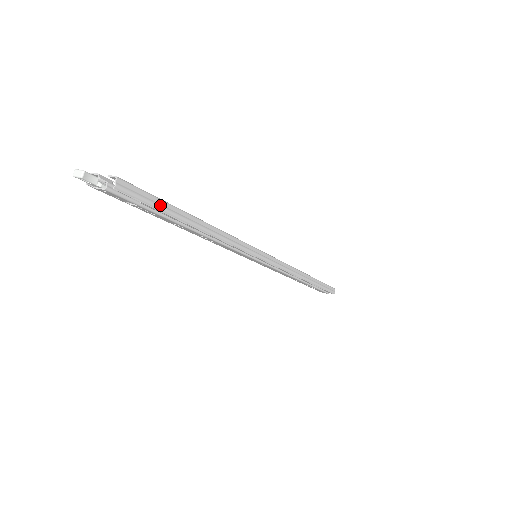
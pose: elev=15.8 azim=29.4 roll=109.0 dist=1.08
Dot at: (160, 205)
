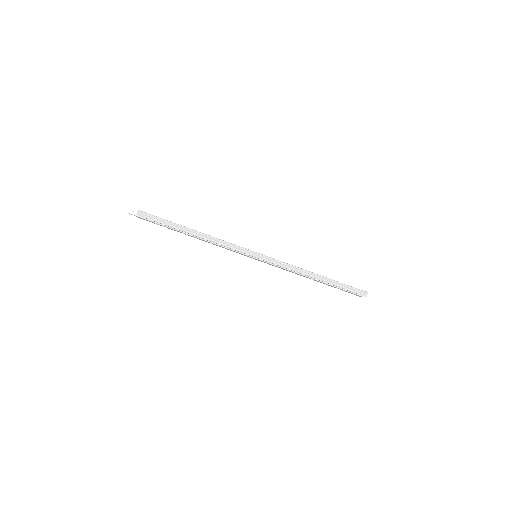
Dot at: (162, 221)
